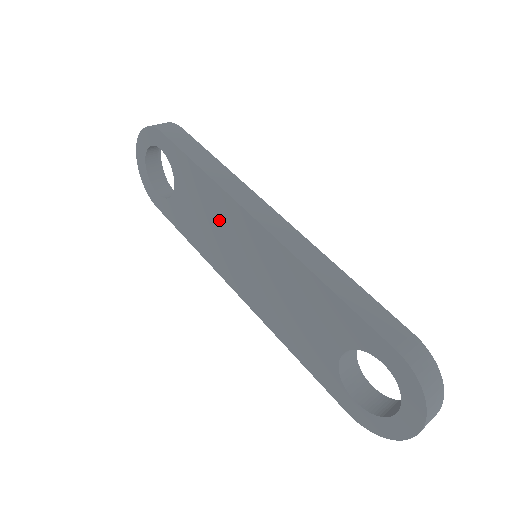
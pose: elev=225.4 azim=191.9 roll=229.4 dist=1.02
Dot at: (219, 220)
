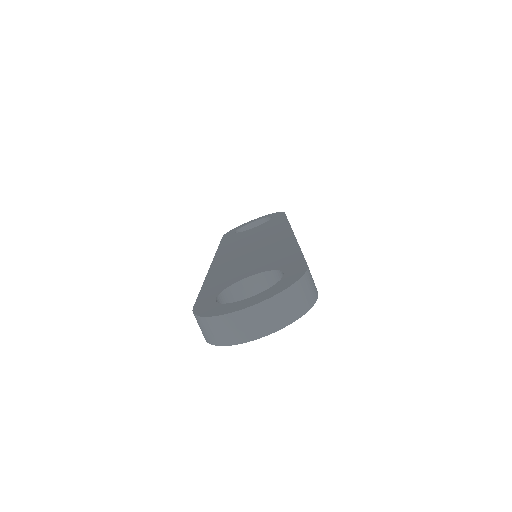
Dot at: (263, 234)
